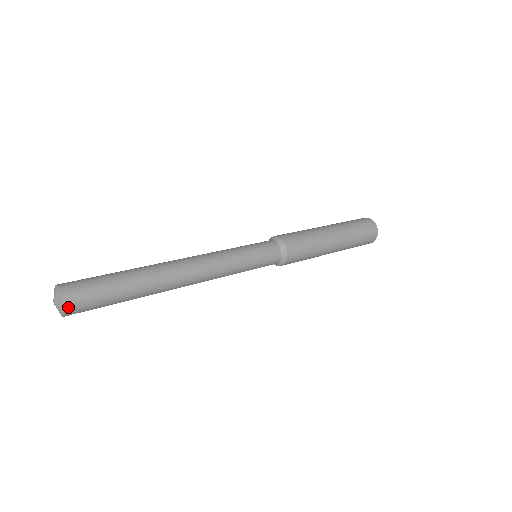
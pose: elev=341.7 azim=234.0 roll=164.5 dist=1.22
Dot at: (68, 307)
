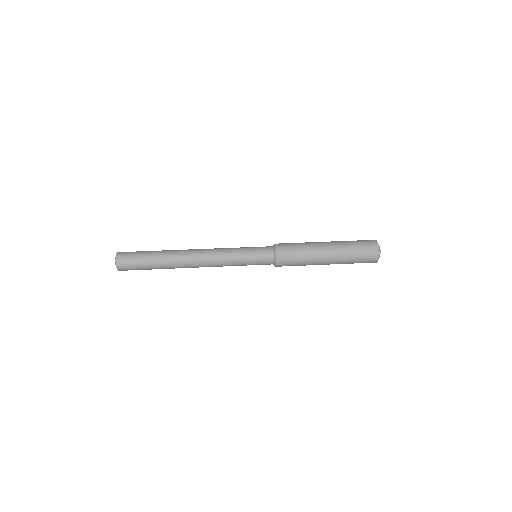
Dot at: (121, 270)
